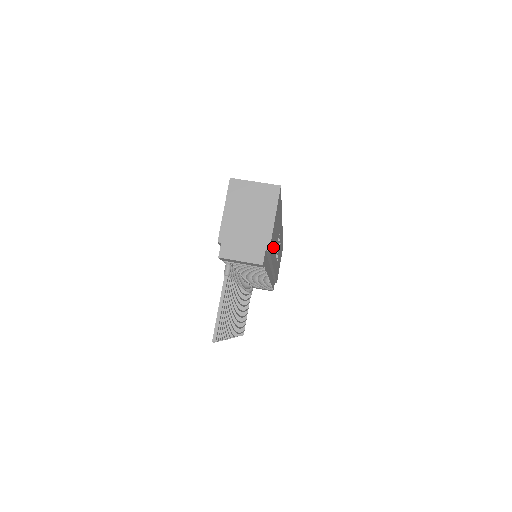
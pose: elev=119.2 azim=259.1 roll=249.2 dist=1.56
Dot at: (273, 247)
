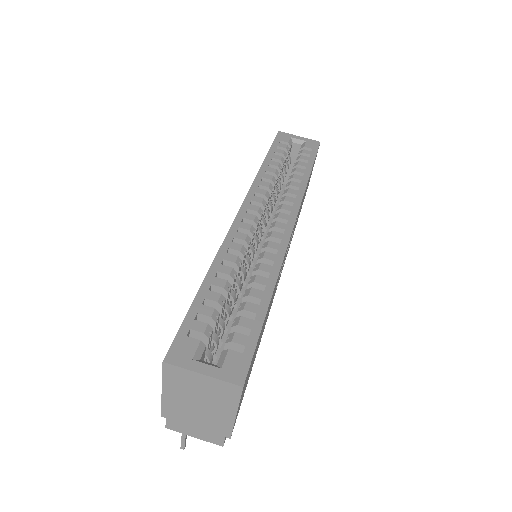
Dot at: occluded
